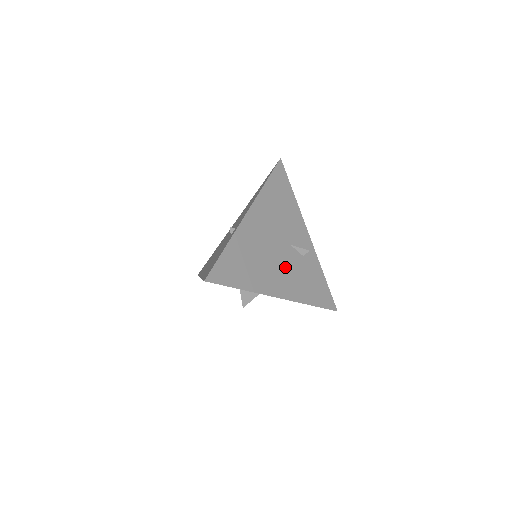
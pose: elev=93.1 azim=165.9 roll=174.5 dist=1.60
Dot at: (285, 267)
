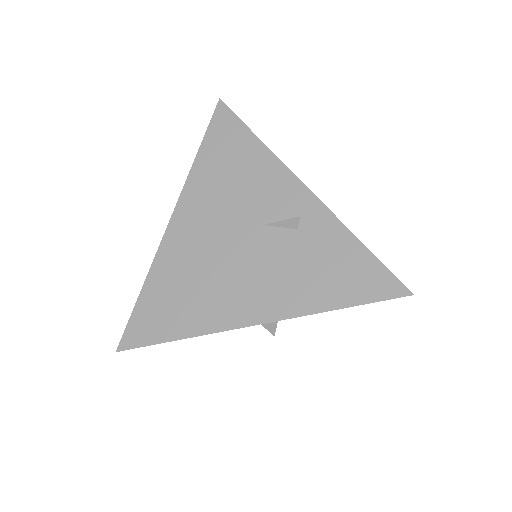
Dot at: (259, 268)
